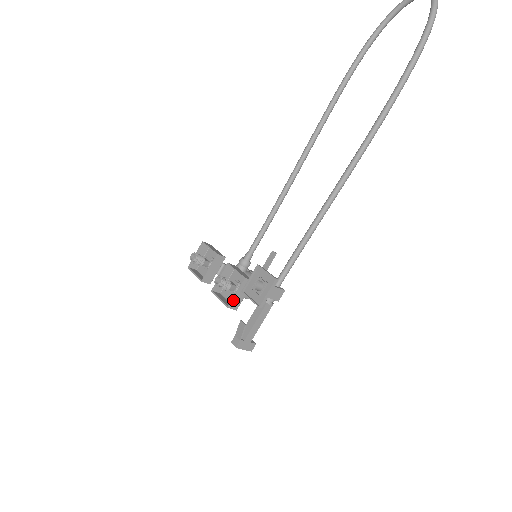
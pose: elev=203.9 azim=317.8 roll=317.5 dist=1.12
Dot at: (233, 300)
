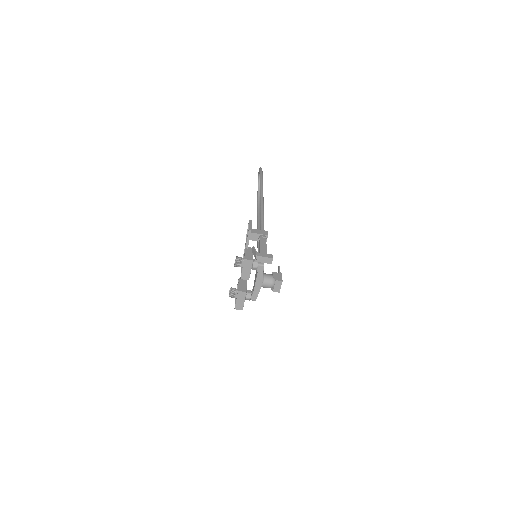
Dot at: (245, 256)
